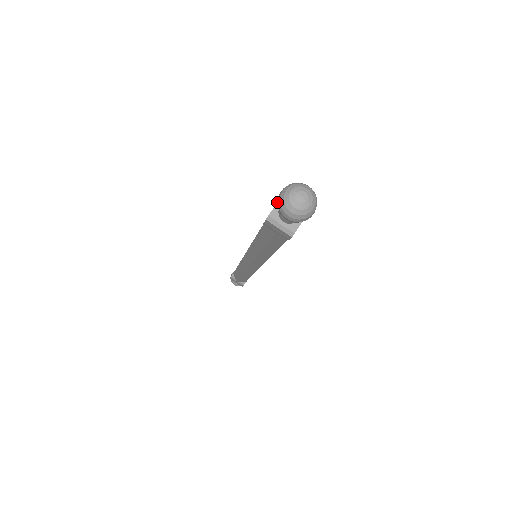
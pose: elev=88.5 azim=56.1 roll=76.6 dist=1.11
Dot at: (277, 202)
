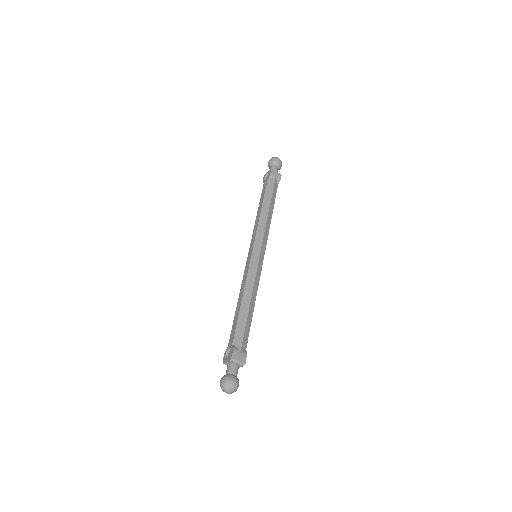
Dot at: (227, 362)
